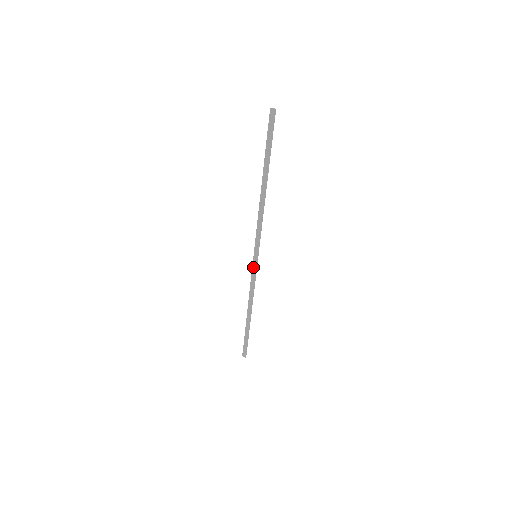
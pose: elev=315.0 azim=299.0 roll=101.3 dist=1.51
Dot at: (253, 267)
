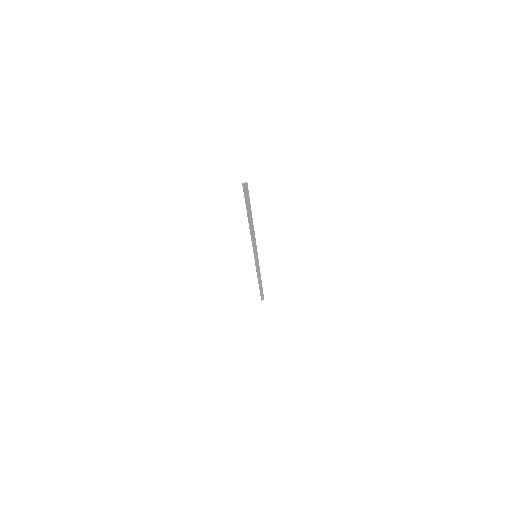
Dot at: (256, 262)
